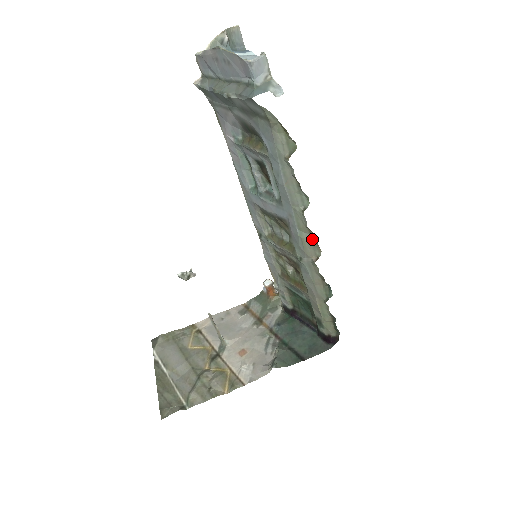
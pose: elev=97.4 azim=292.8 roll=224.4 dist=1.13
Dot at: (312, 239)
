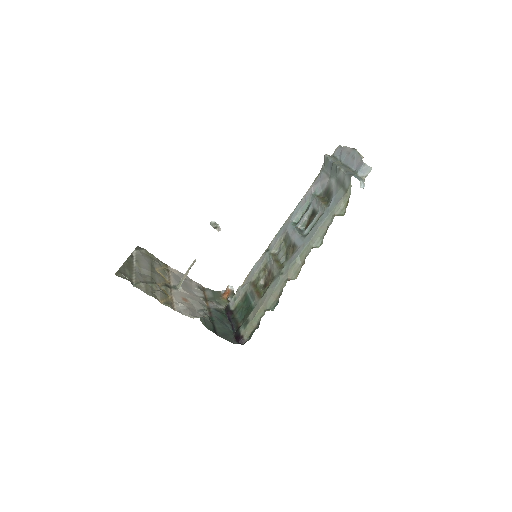
Dot at: (300, 267)
